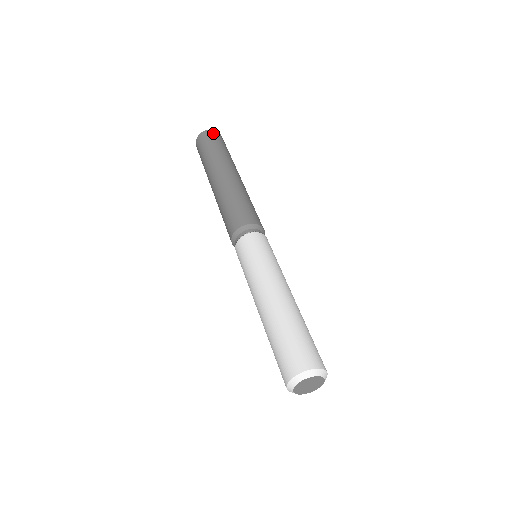
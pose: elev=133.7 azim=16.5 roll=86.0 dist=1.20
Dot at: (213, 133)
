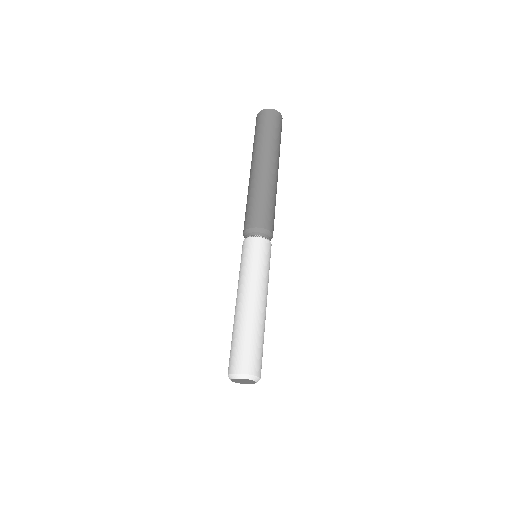
Dot at: (280, 118)
